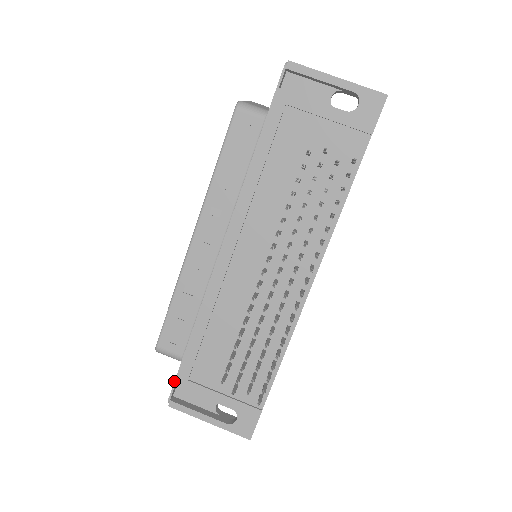
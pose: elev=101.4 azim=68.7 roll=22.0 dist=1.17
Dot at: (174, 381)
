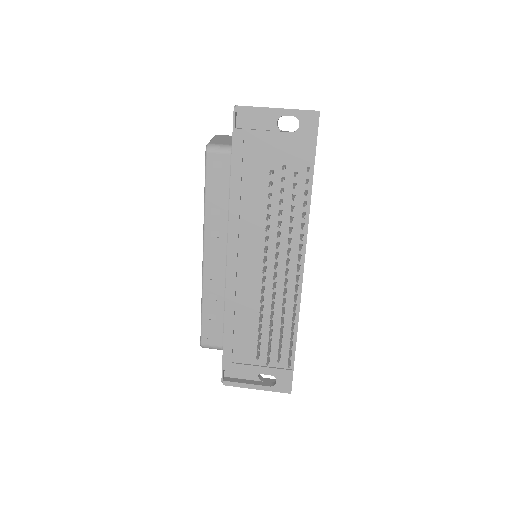
Dot at: (222, 366)
